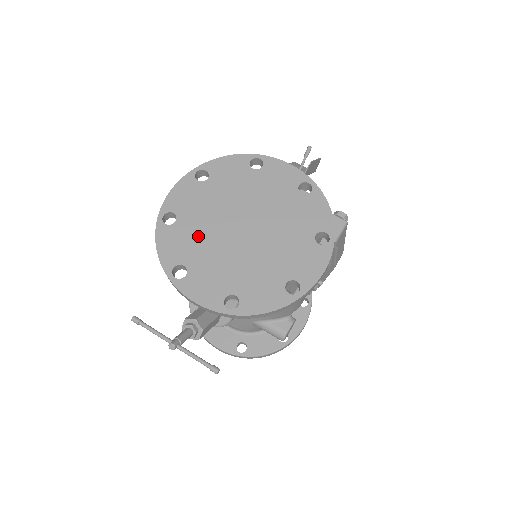
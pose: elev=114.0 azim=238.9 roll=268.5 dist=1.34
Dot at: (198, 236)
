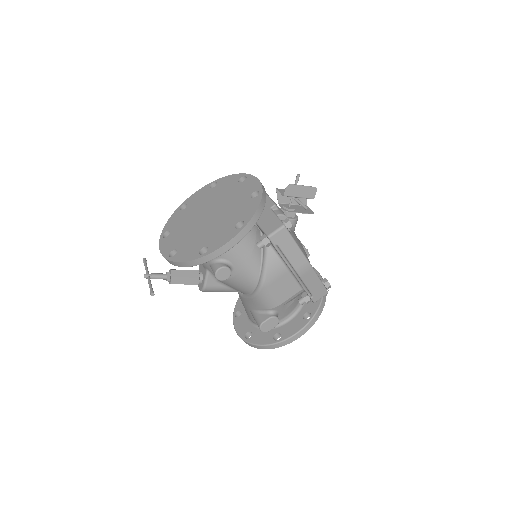
Dot at: (187, 217)
